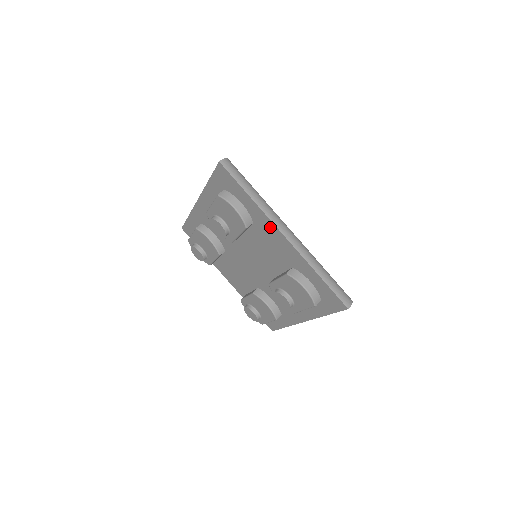
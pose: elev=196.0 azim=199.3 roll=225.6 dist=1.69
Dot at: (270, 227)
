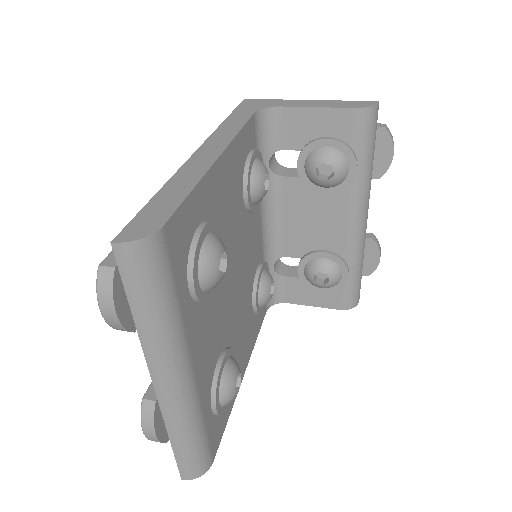
Dot at: occluded
